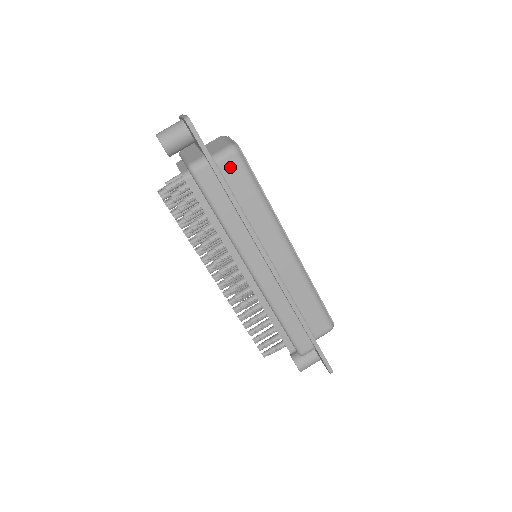
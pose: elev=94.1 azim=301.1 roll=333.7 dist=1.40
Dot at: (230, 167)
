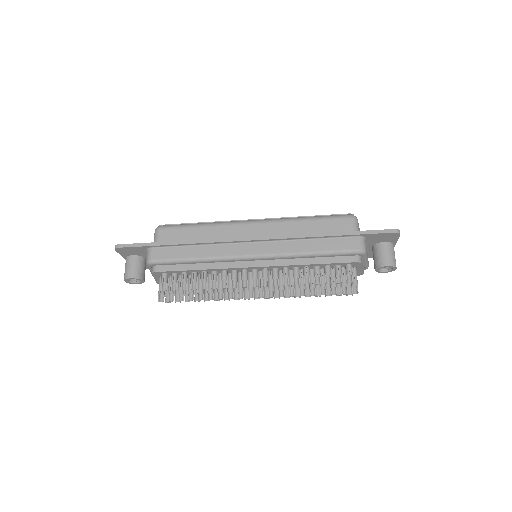
Dot at: (166, 237)
